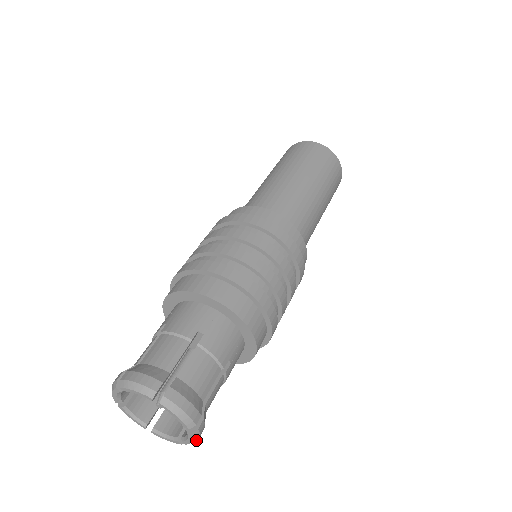
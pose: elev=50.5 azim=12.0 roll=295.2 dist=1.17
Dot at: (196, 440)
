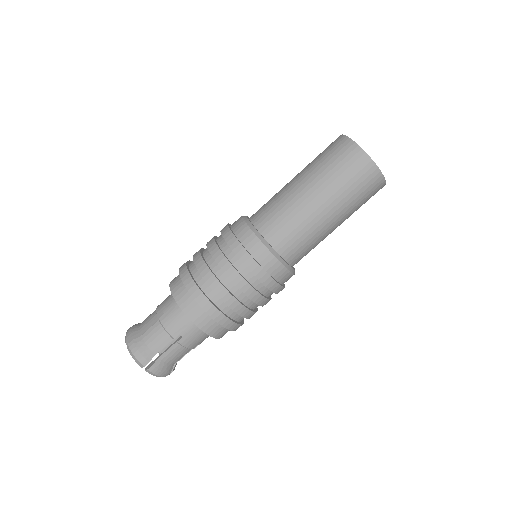
Dot at: (160, 376)
